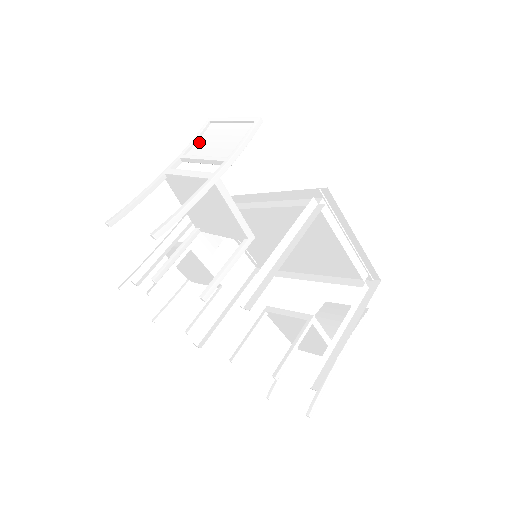
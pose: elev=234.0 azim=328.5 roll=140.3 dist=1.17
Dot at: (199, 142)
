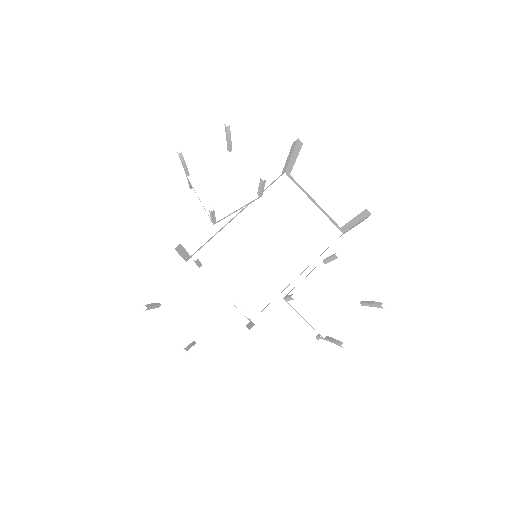
Dot at: occluded
